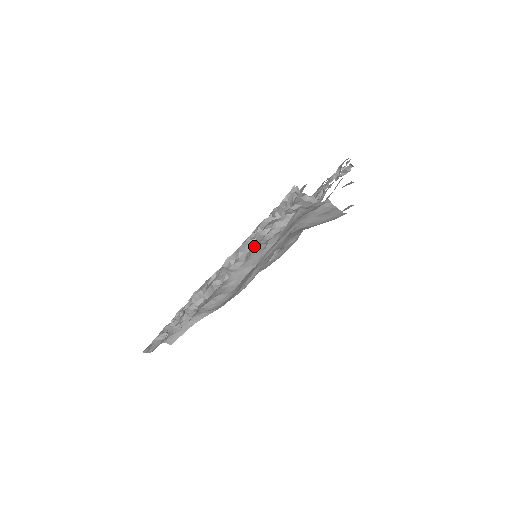
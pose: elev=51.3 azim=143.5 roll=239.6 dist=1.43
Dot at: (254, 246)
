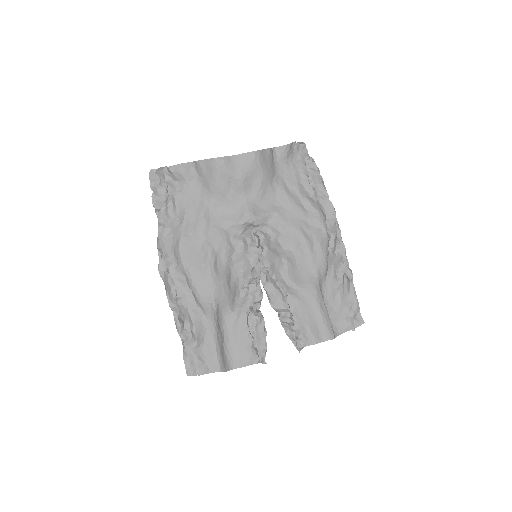
Dot at: (159, 222)
